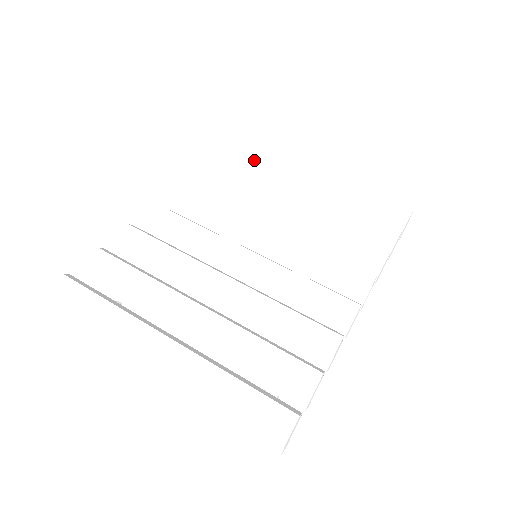
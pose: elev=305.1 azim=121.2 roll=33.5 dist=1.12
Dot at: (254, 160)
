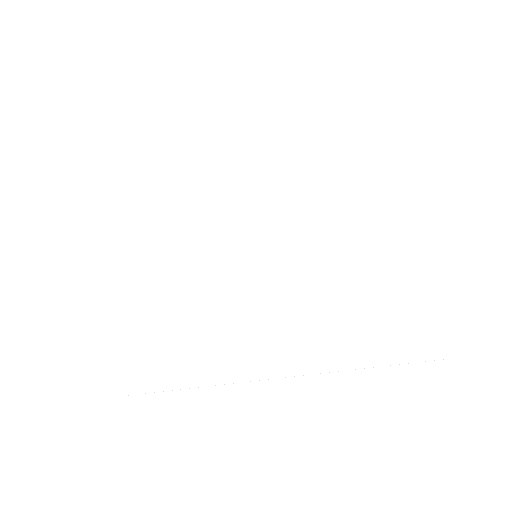
Dot at: occluded
